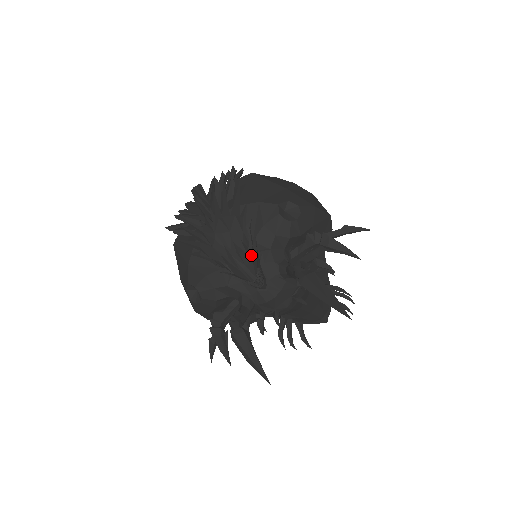
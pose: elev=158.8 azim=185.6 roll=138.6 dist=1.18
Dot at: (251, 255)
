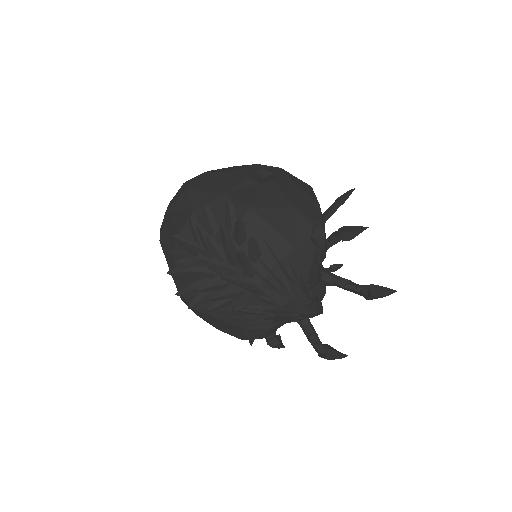
Dot at: (315, 299)
